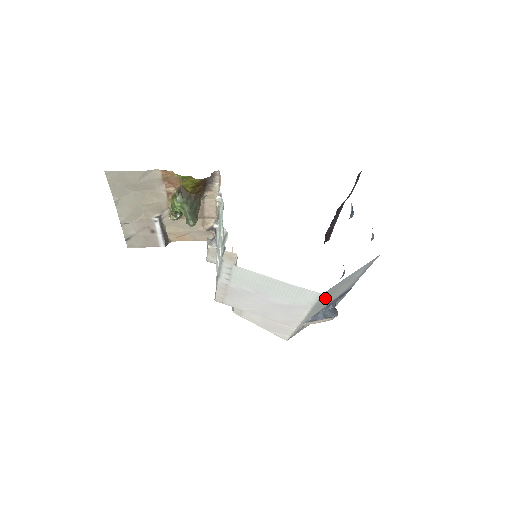
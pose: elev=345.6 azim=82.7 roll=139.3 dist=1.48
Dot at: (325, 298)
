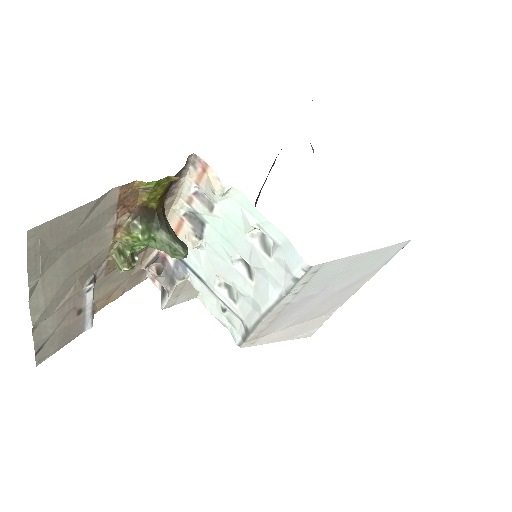
Dot at: occluded
